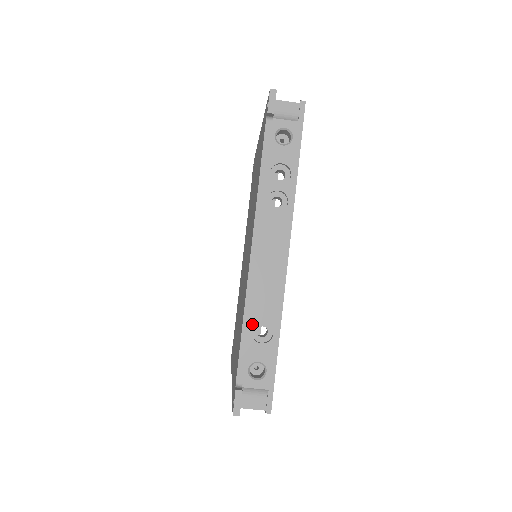
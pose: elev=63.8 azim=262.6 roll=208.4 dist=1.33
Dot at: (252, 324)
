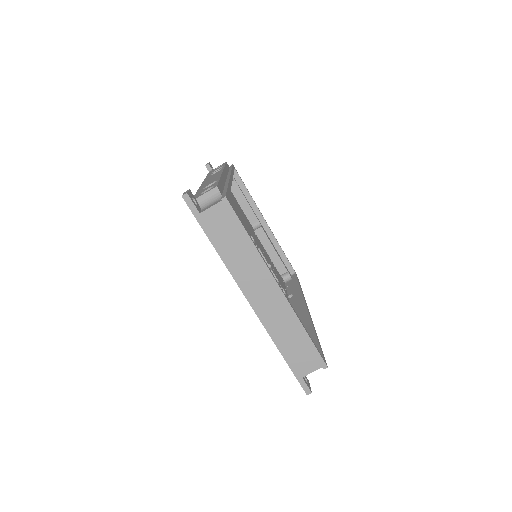
Dot at: occluded
